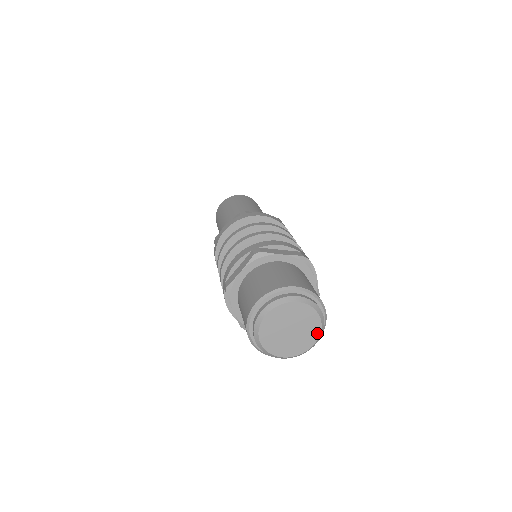
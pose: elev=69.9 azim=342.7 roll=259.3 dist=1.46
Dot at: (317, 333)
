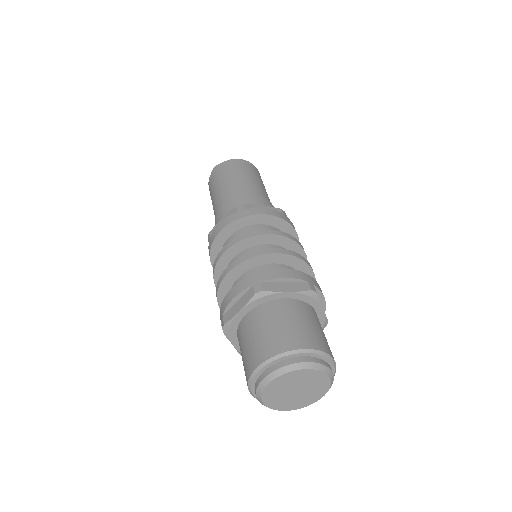
Dot at: (325, 389)
